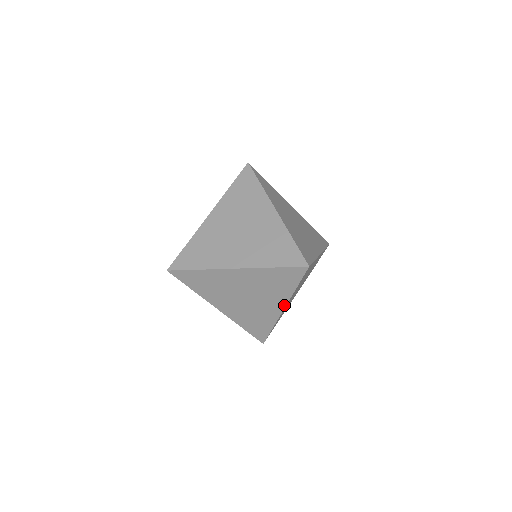
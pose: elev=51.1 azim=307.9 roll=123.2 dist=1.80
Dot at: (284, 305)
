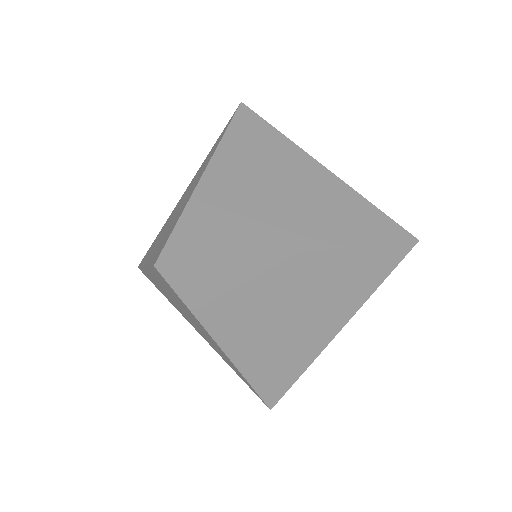
Dot at: (215, 342)
